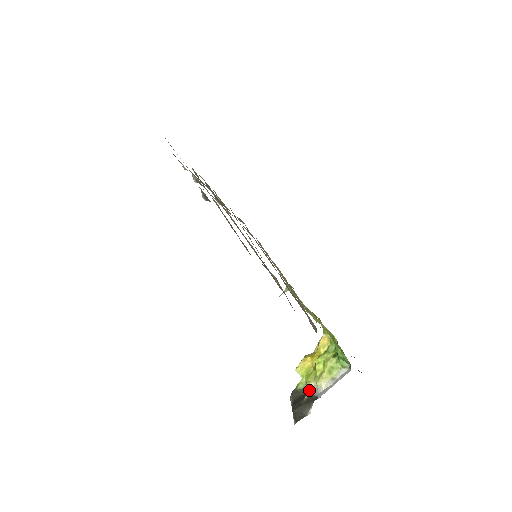
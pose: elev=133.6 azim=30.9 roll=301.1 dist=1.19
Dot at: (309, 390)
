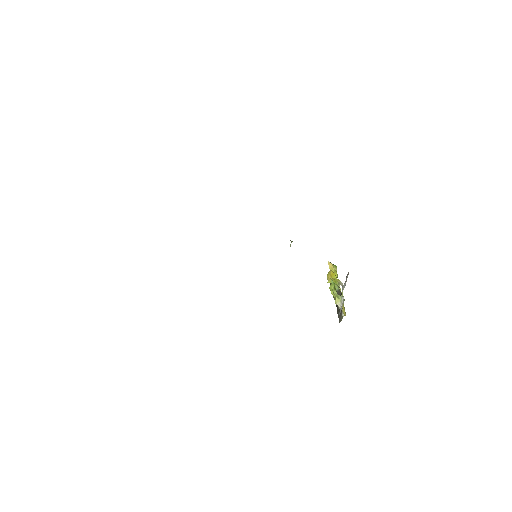
Dot at: occluded
